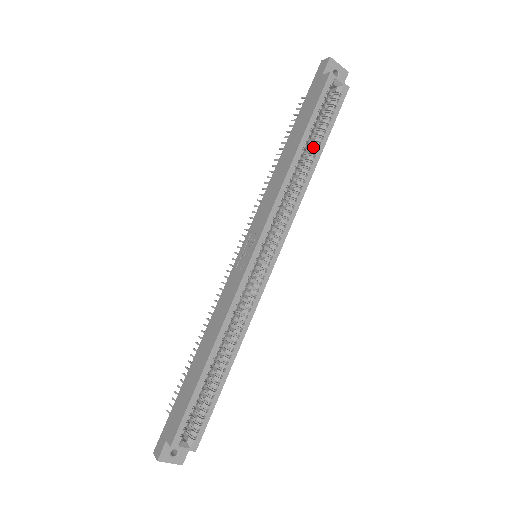
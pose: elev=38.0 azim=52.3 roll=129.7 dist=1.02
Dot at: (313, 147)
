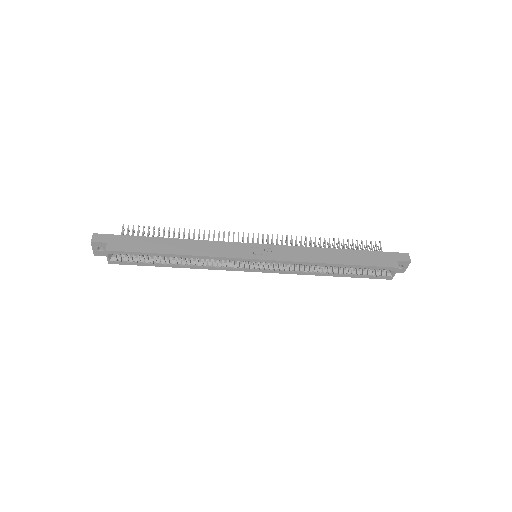
Dot at: (344, 270)
